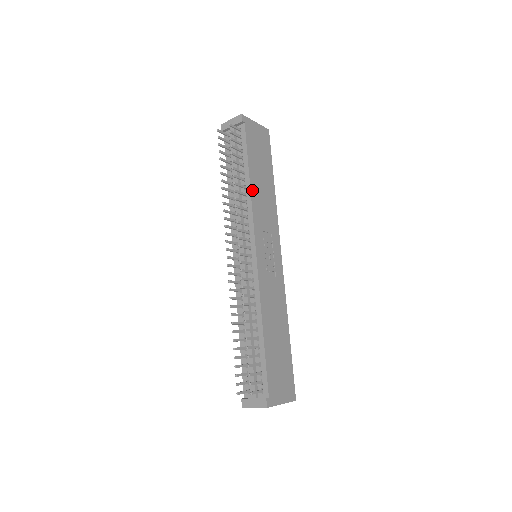
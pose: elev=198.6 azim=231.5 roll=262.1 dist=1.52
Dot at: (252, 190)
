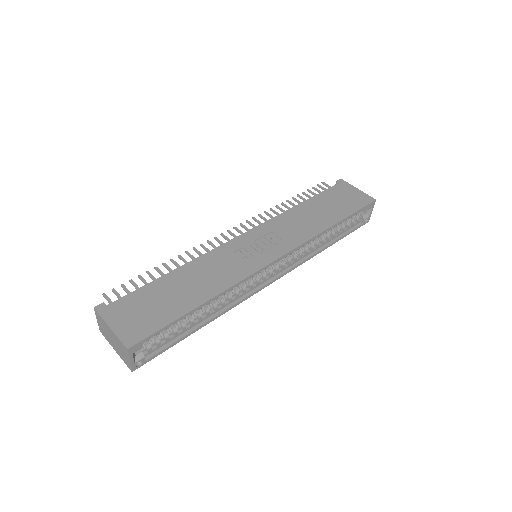
Dot at: (294, 209)
